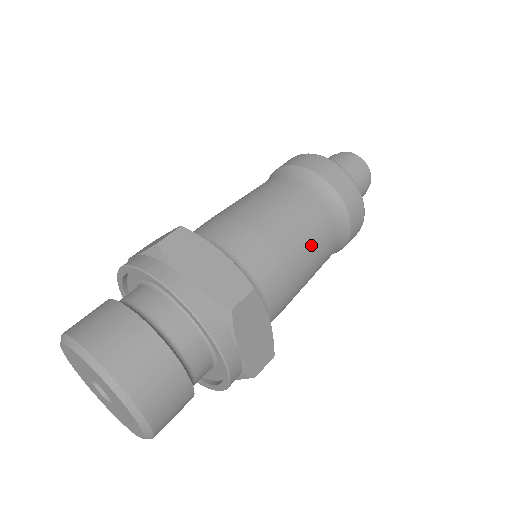
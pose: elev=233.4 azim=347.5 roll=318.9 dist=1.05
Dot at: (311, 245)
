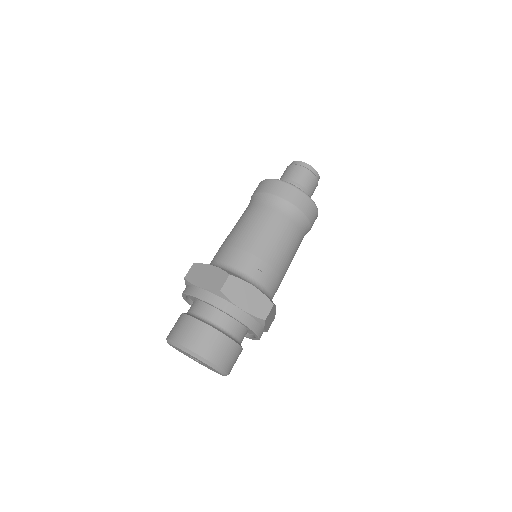
Dot at: (270, 234)
